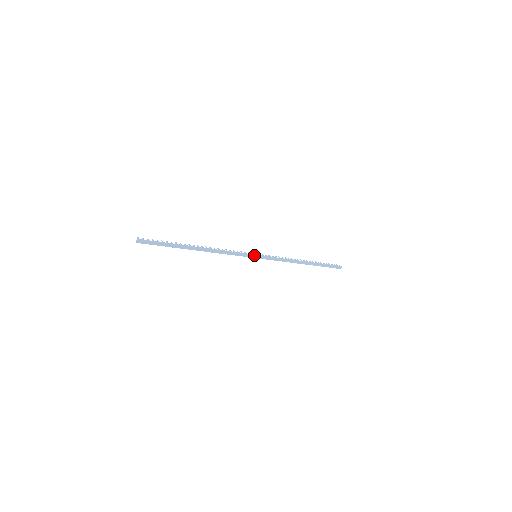
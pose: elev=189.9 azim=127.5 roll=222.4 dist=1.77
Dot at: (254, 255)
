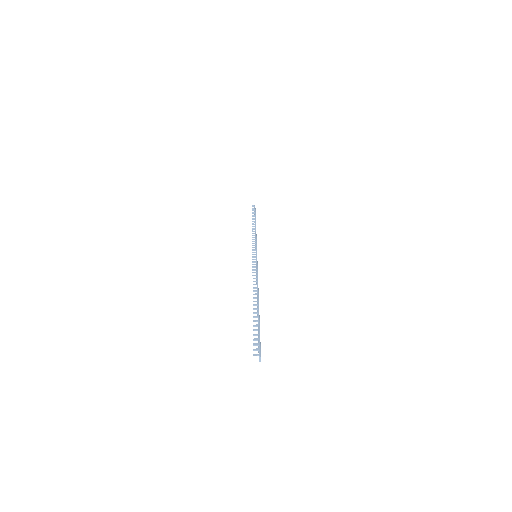
Dot at: occluded
